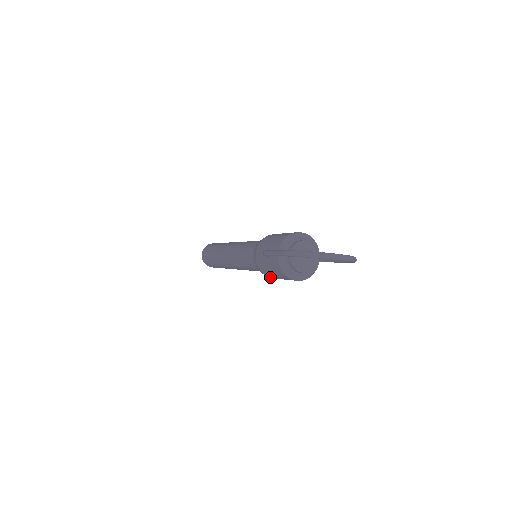
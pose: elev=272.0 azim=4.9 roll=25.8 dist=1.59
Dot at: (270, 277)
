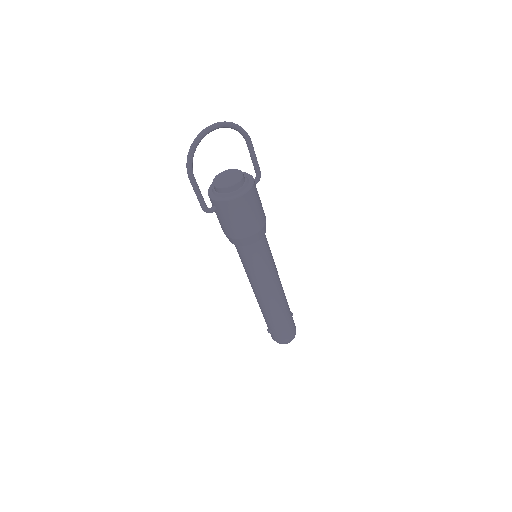
Dot at: (251, 234)
